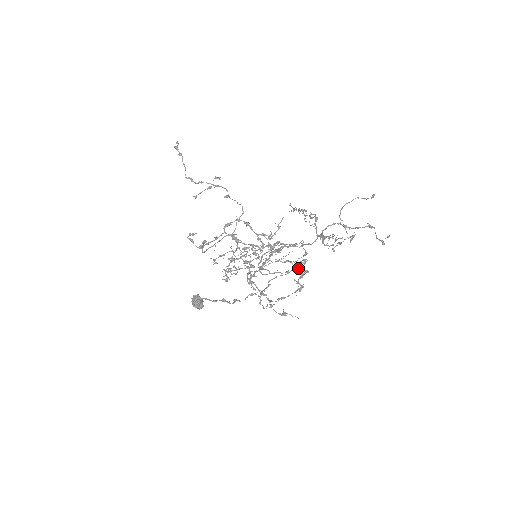
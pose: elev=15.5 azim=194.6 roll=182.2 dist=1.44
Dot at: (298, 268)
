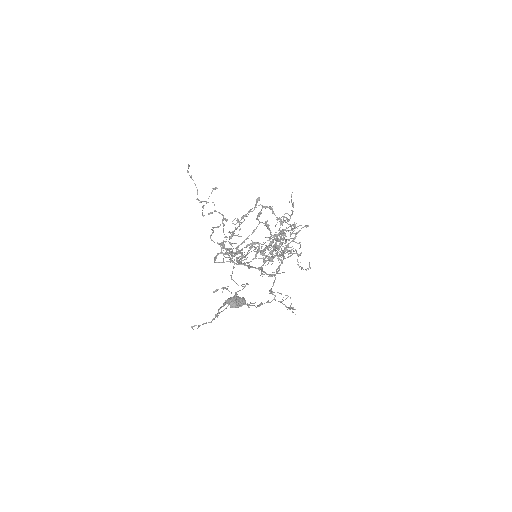
Dot at: (279, 266)
